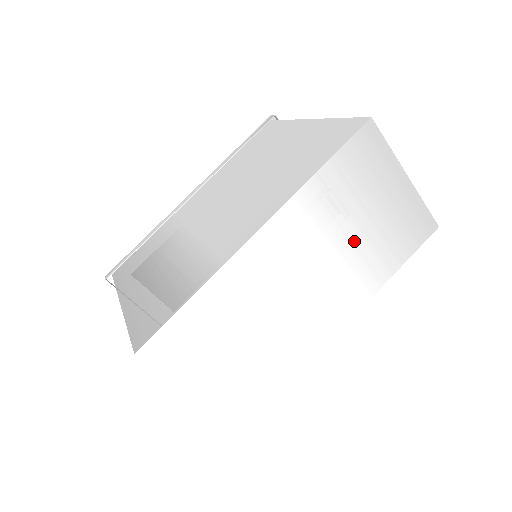
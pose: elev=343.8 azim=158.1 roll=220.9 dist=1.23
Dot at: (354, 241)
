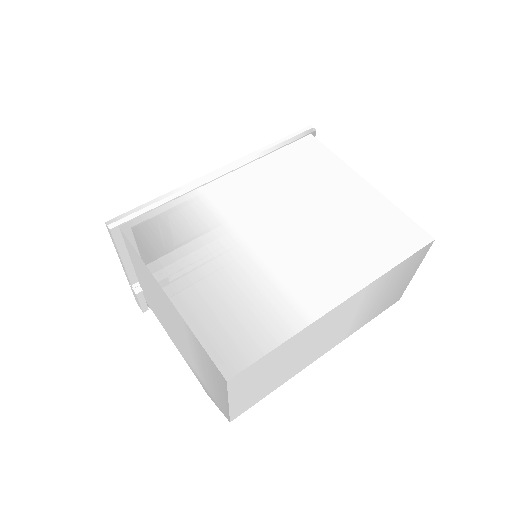
Dot at: (369, 307)
